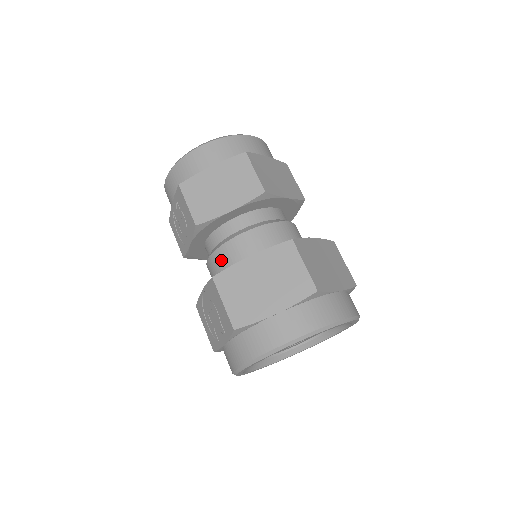
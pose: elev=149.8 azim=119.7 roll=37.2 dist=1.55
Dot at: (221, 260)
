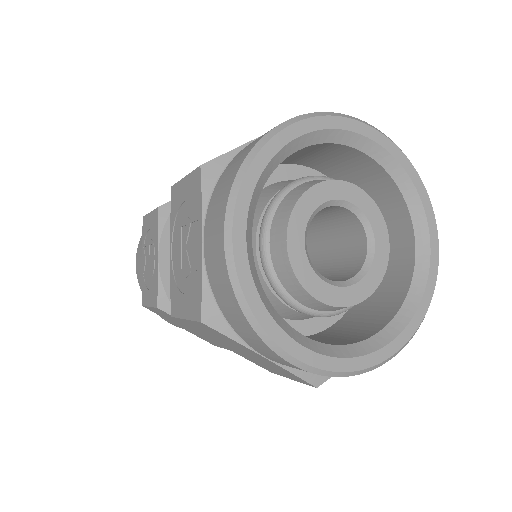
Dot at: occluded
